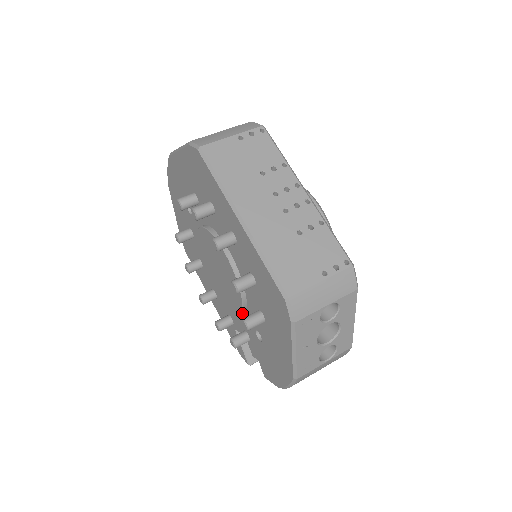
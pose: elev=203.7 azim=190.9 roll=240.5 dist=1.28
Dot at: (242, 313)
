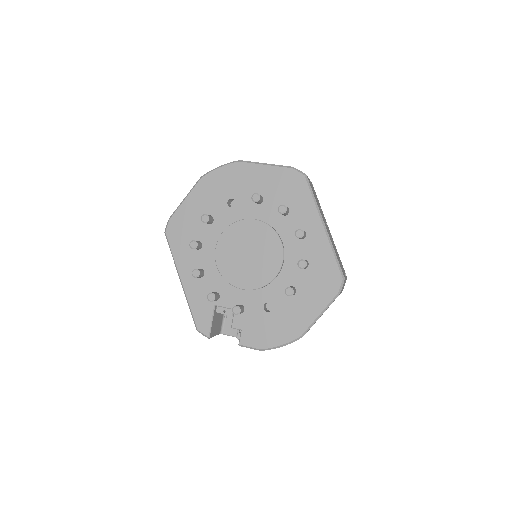
Dot at: (258, 289)
